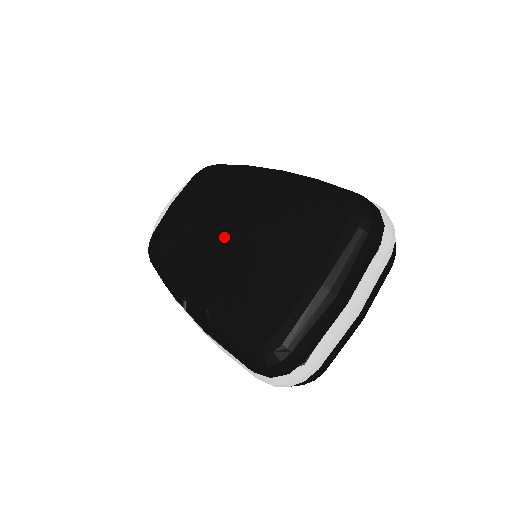
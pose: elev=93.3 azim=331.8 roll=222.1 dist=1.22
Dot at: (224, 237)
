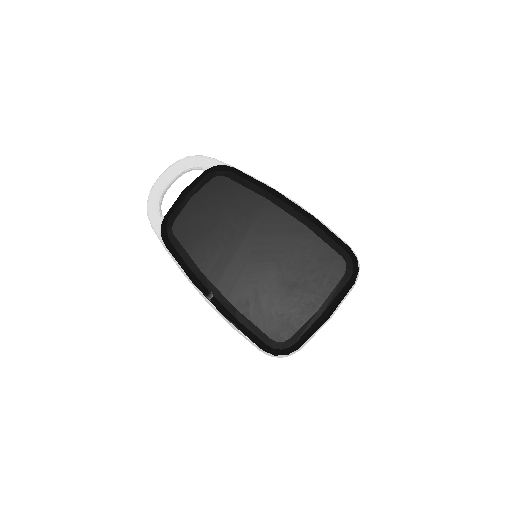
Dot at: (247, 251)
